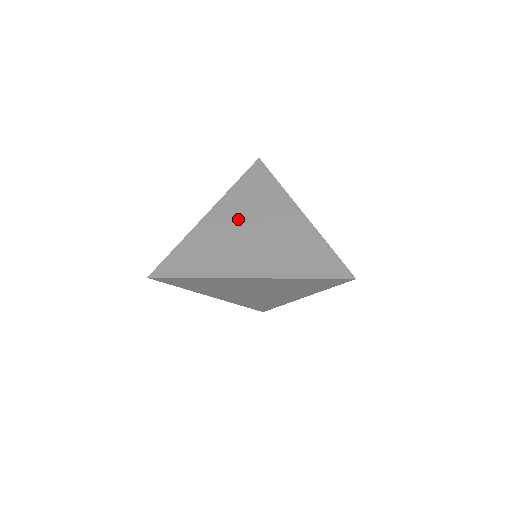
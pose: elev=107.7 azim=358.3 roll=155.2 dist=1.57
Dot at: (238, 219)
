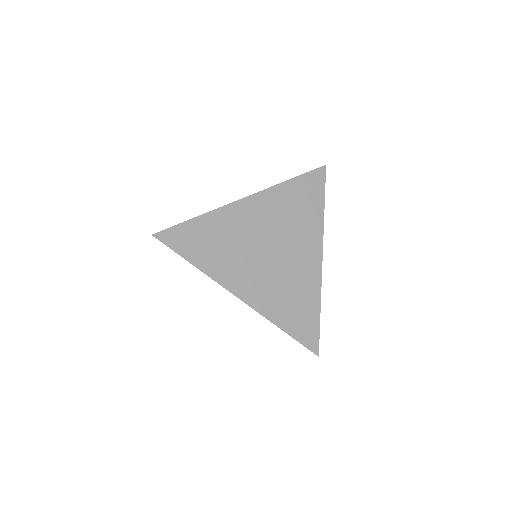
Dot at: (267, 226)
